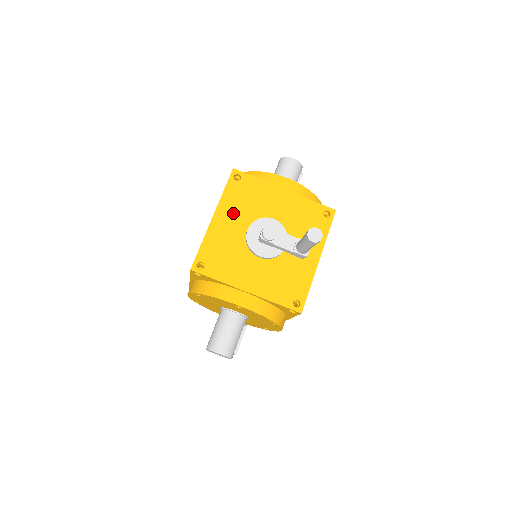
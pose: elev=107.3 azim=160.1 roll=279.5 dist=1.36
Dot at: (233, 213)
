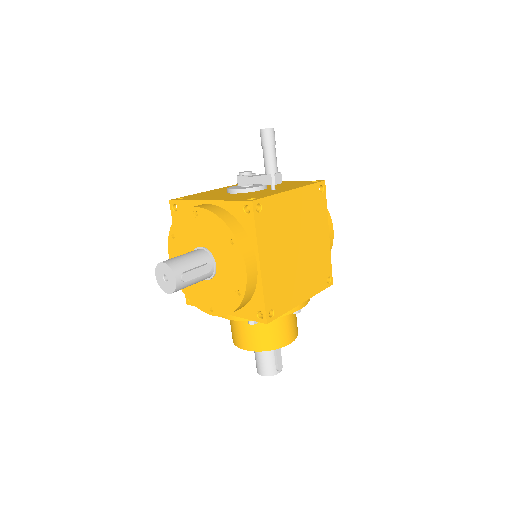
Dot at: occluded
